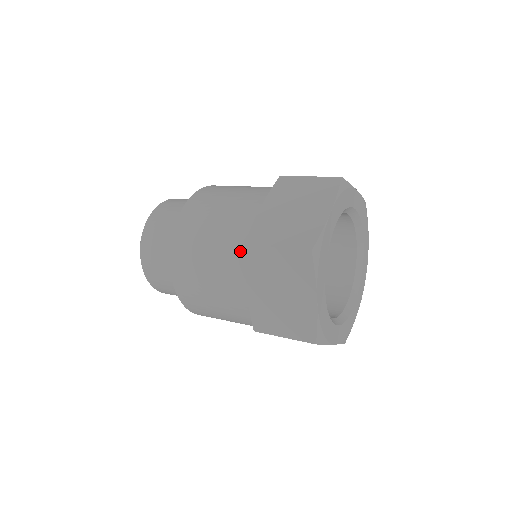
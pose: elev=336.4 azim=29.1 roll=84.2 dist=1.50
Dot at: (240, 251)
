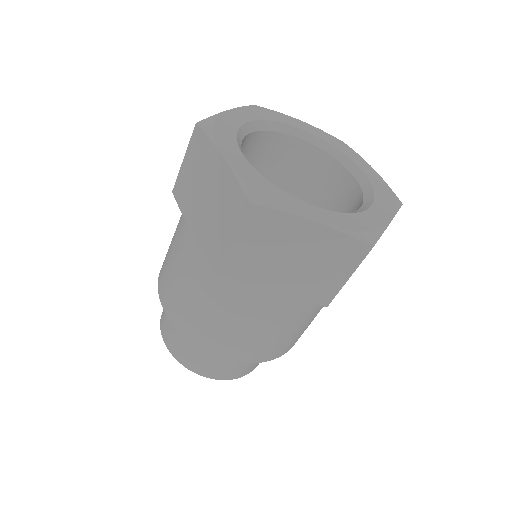
Dot at: occluded
